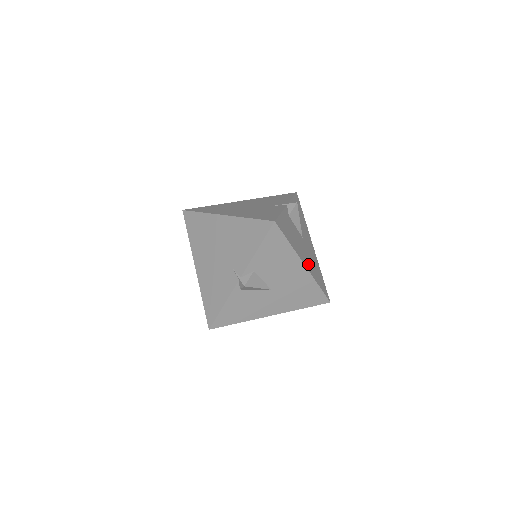
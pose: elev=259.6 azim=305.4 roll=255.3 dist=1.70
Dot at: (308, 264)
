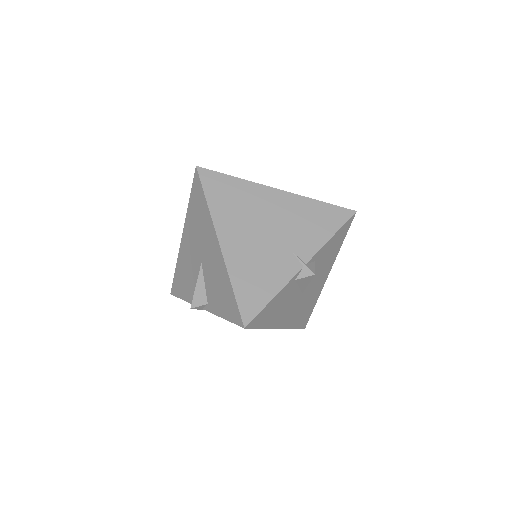
Dot at: occluded
